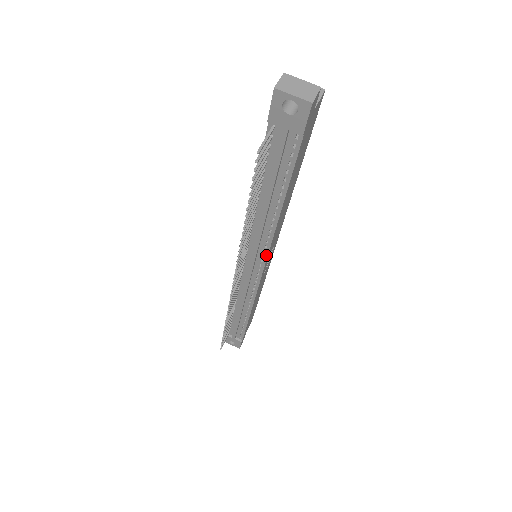
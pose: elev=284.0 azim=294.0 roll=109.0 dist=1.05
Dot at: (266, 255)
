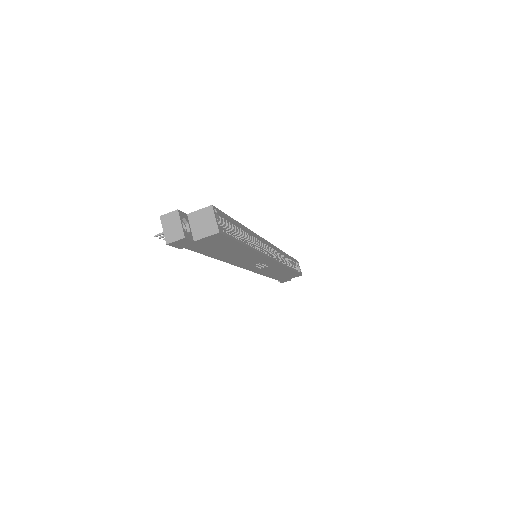
Dot at: (239, 266)
